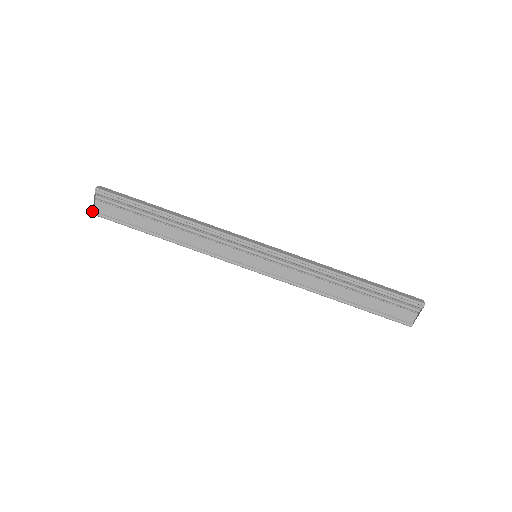
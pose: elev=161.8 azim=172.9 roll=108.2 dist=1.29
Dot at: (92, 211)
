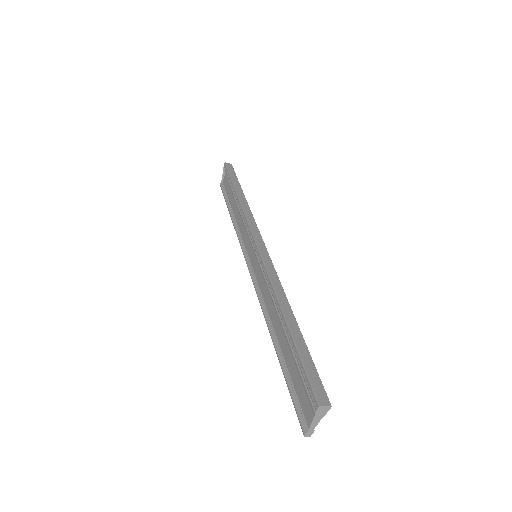
Dot at: (221, 182)
